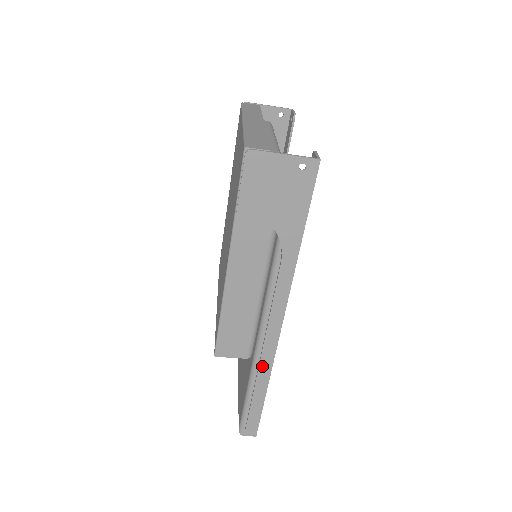
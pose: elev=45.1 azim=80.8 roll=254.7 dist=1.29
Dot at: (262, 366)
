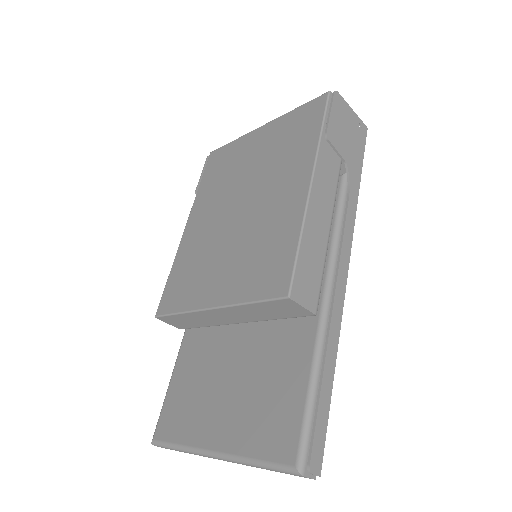
Dot at: (332, 326)
